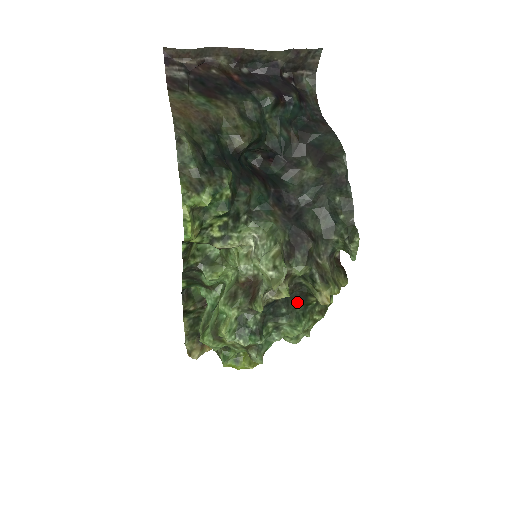
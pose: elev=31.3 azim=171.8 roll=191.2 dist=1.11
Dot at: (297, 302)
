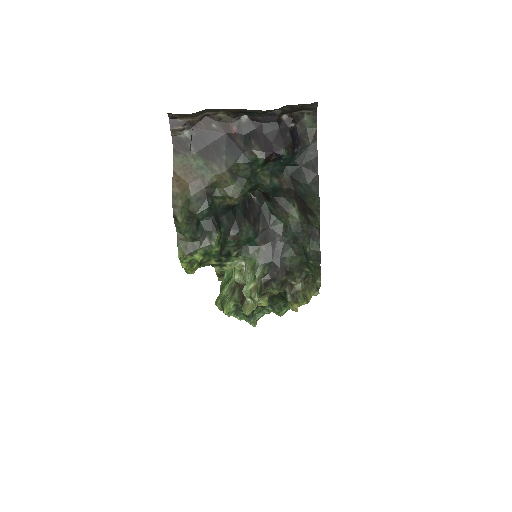
Dot at: (280, 299)
